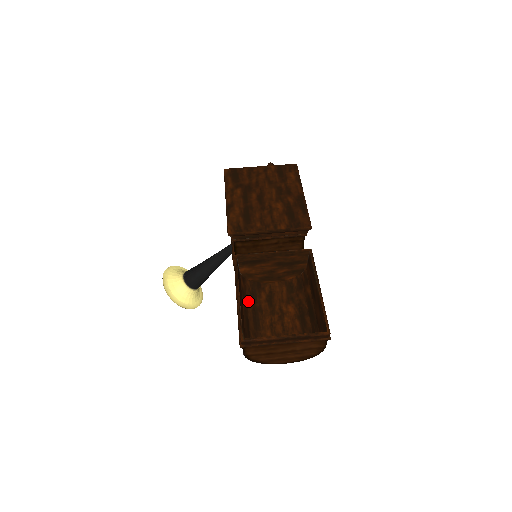
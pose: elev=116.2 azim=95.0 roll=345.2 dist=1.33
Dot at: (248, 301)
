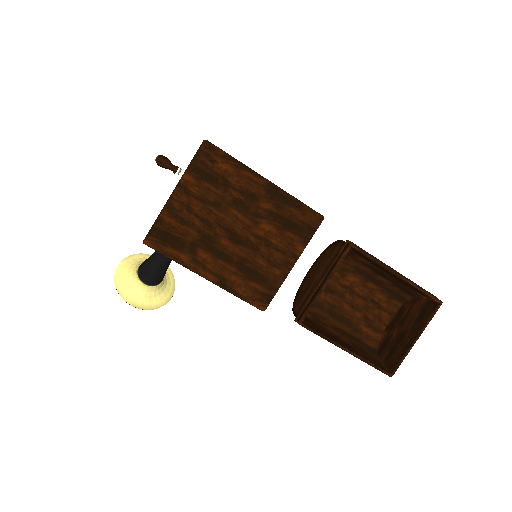
Dot at: (322, 316)
